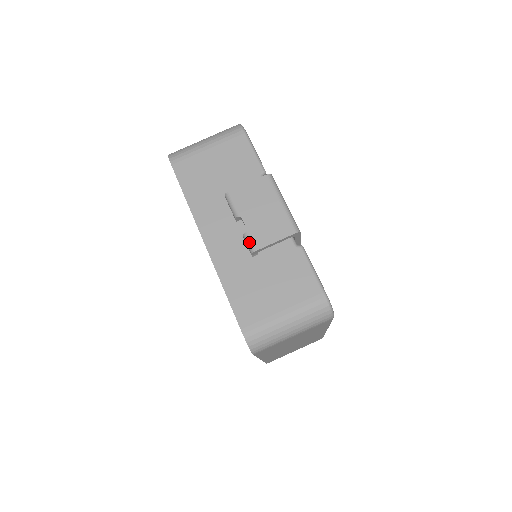
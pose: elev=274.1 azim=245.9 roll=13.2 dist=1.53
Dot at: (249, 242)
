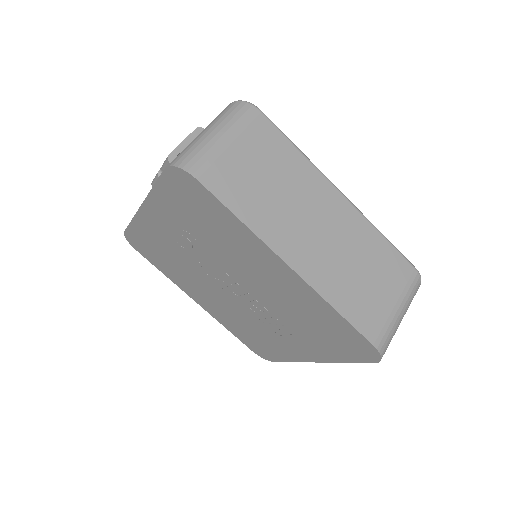
Dot at: (164, 162)
